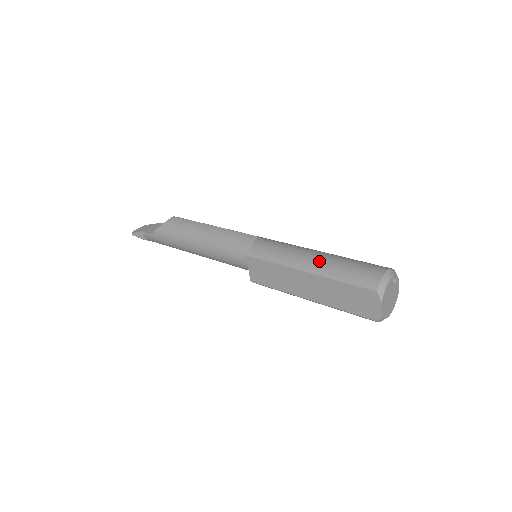
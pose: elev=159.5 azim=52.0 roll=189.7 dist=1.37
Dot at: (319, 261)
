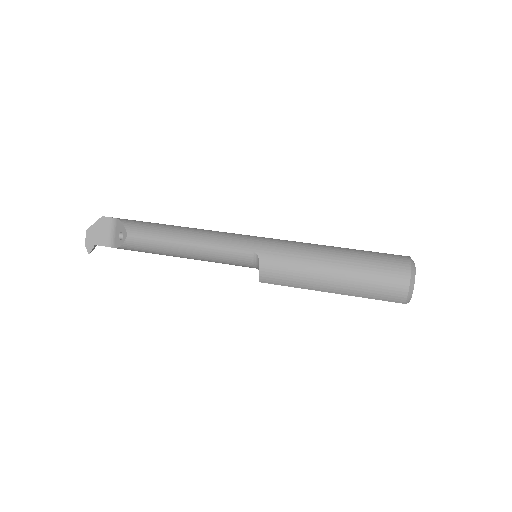
Dot at: (340, 284)
